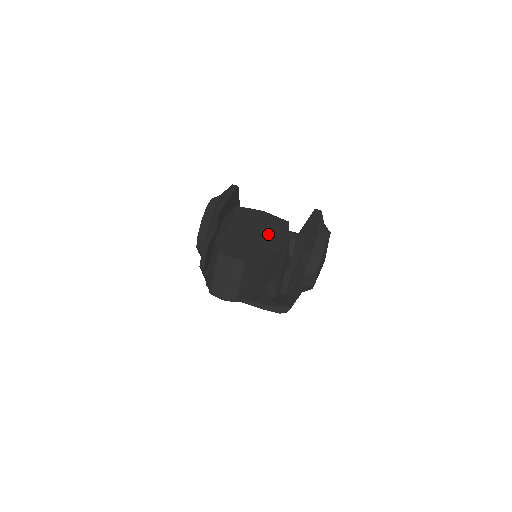
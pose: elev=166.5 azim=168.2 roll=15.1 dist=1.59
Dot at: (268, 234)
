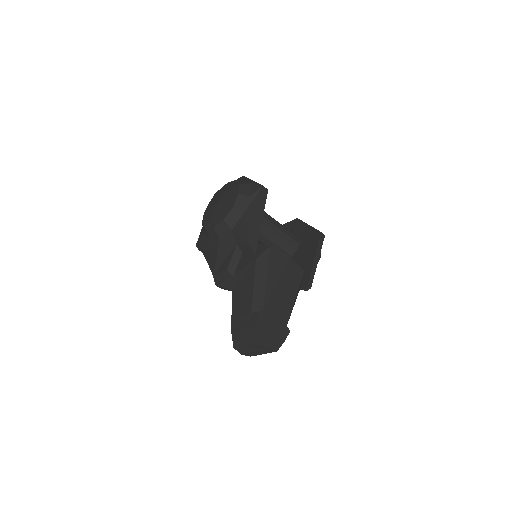
Dot at: (291, 301)
